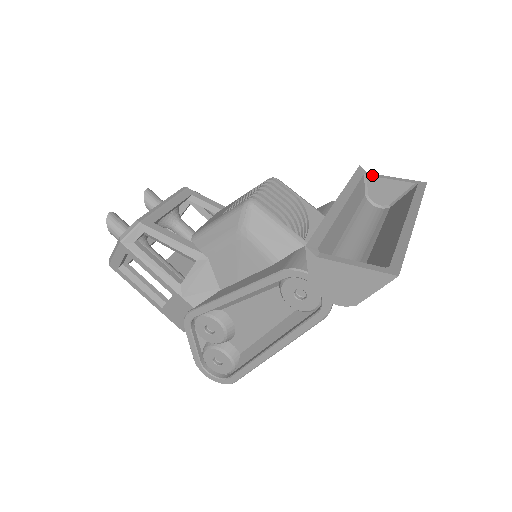
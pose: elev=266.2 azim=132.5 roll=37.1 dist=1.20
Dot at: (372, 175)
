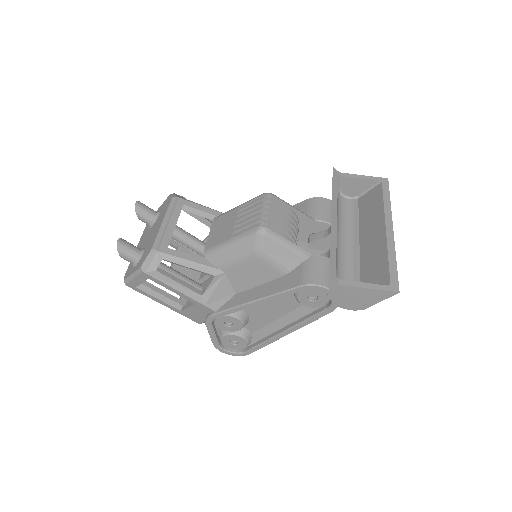
Dot at: (344, 175)
